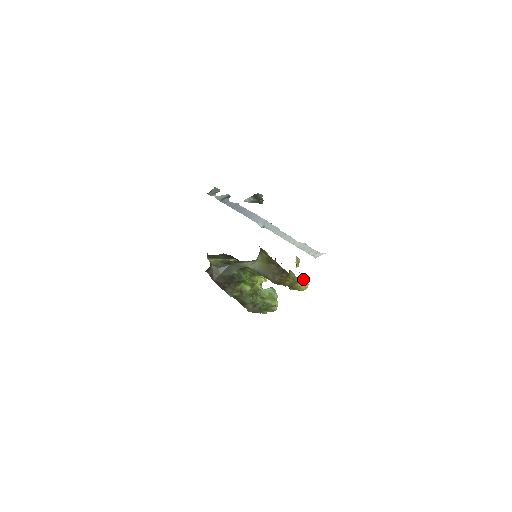
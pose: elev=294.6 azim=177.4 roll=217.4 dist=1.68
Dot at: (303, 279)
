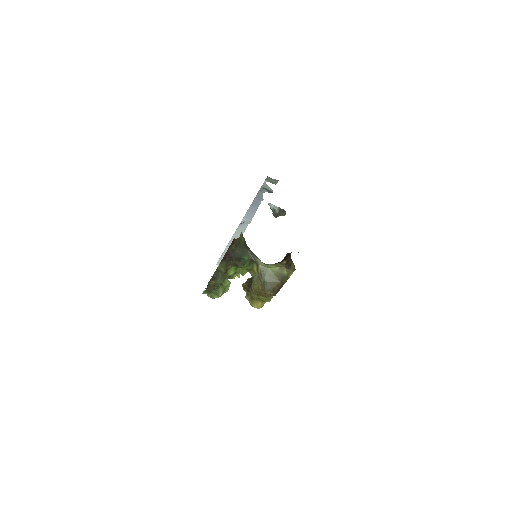
Dot at: occluded
